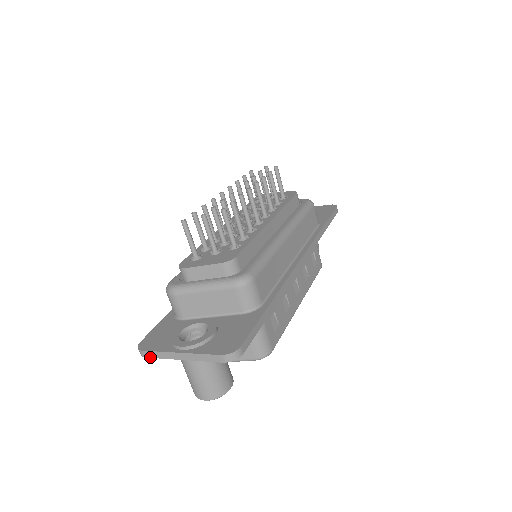
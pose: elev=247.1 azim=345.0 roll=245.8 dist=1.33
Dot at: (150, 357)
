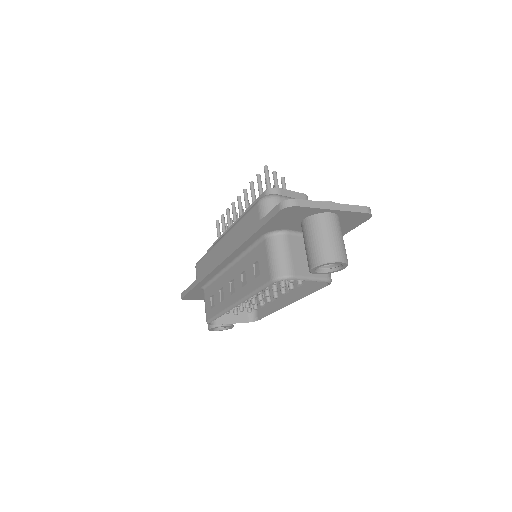
Dot at: (303, 206)
